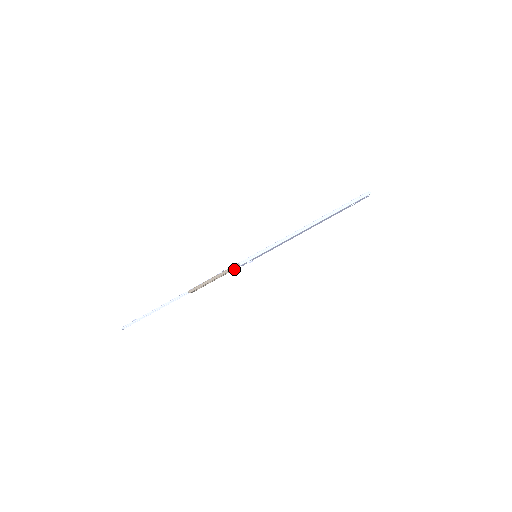
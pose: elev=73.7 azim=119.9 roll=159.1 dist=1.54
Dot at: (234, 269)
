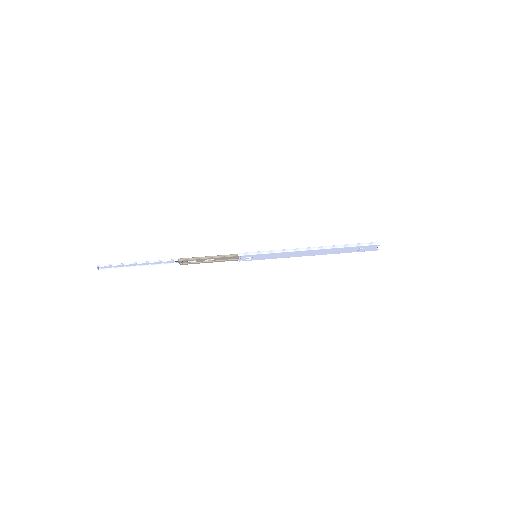
Dot at: (230, 260)
